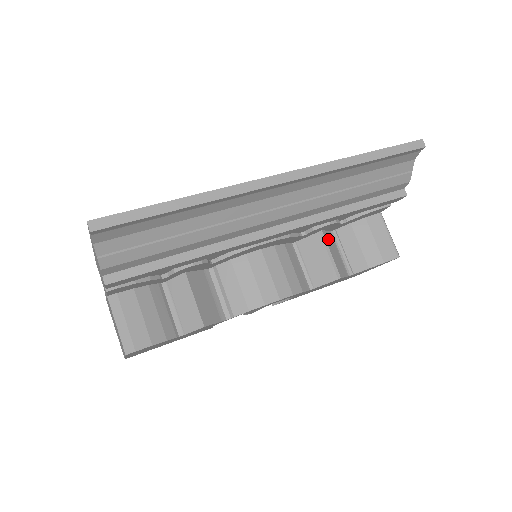
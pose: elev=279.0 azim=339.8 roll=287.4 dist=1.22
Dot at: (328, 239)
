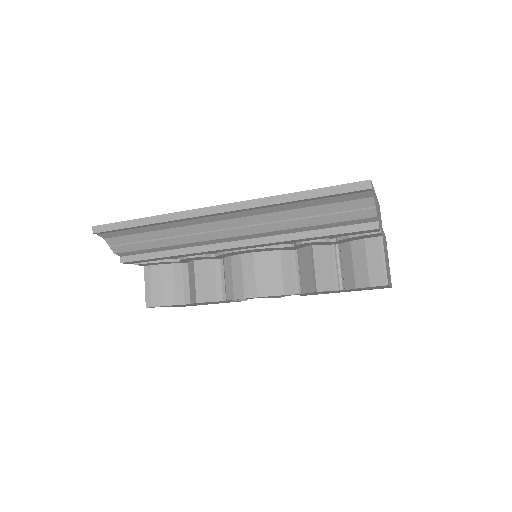
Dot at: (320, 253)
